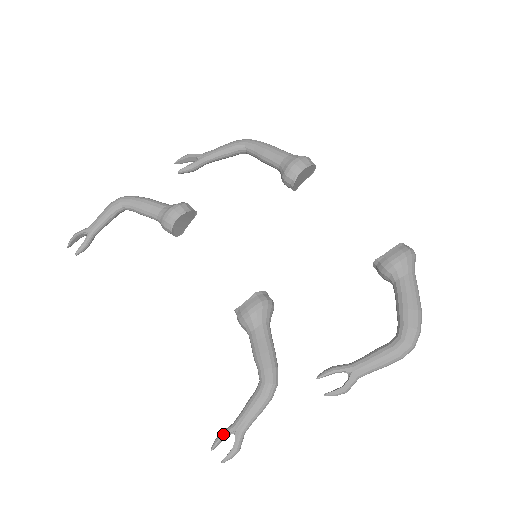
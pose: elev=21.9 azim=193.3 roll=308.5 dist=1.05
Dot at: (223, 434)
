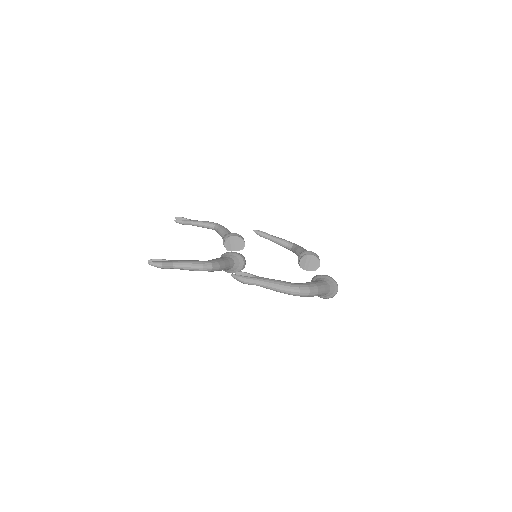
Dot at: (163, 259)
